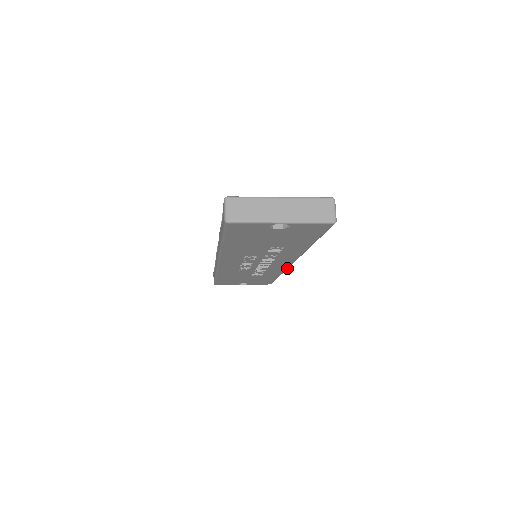
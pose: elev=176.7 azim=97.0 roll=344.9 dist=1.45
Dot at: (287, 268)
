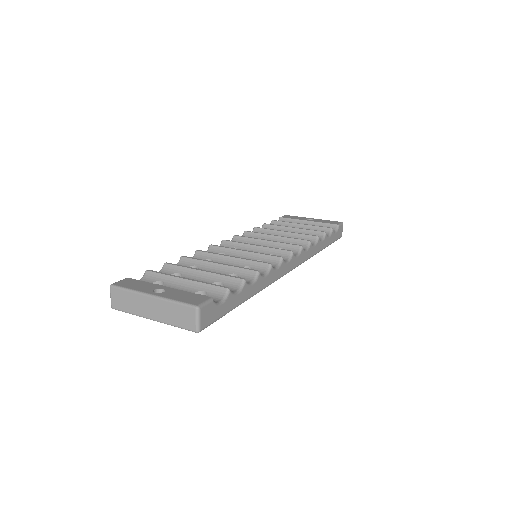
Dot at: (302, 262)
